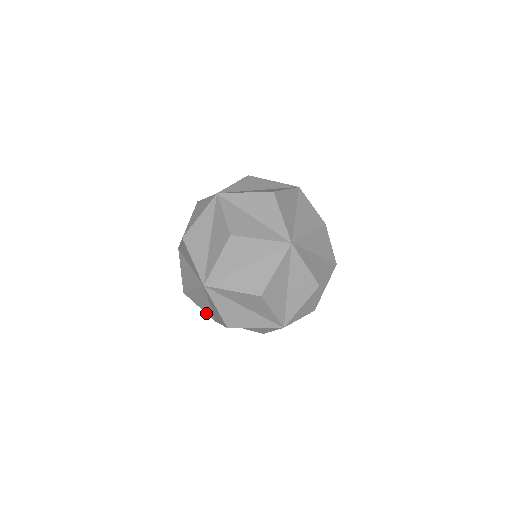
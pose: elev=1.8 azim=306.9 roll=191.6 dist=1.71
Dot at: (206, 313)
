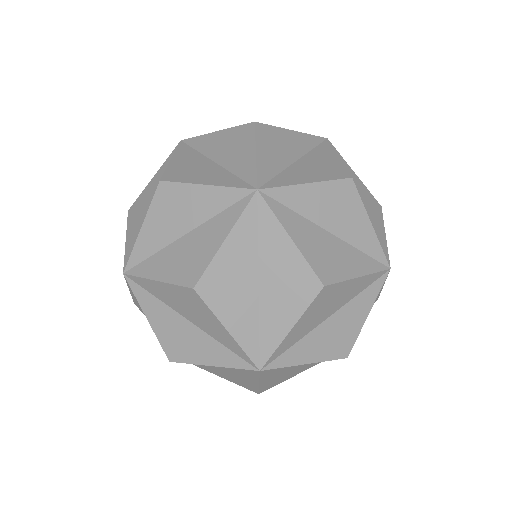
Dot at: occluded
